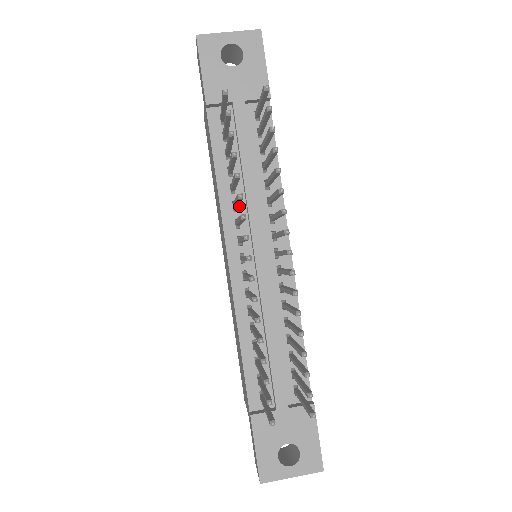
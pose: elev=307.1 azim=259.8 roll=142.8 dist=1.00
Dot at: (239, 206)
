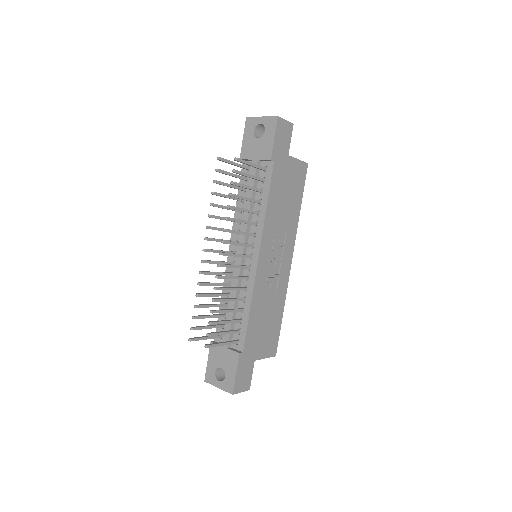
Dot at: occluded
